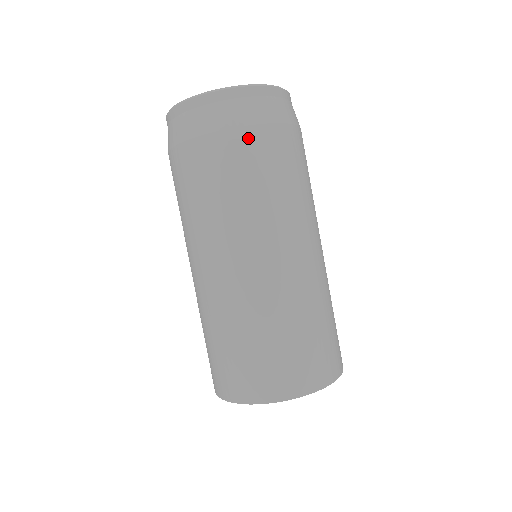
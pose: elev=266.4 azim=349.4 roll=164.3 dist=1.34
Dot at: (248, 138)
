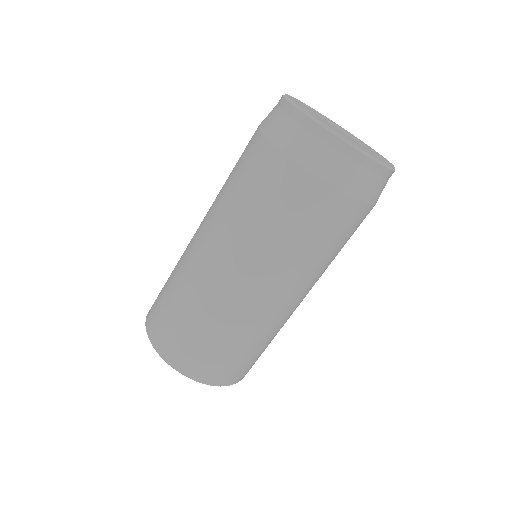
Dot at: (291, 174)
